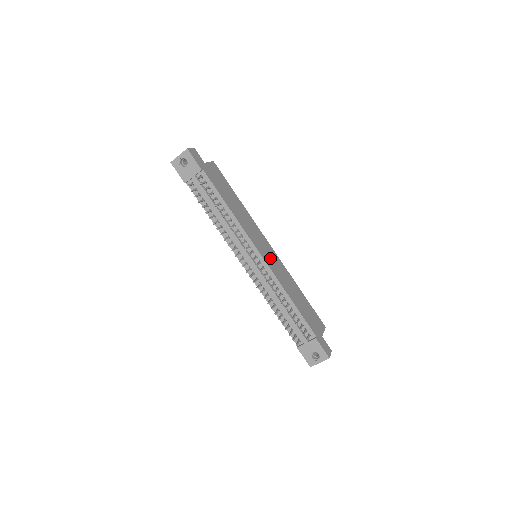
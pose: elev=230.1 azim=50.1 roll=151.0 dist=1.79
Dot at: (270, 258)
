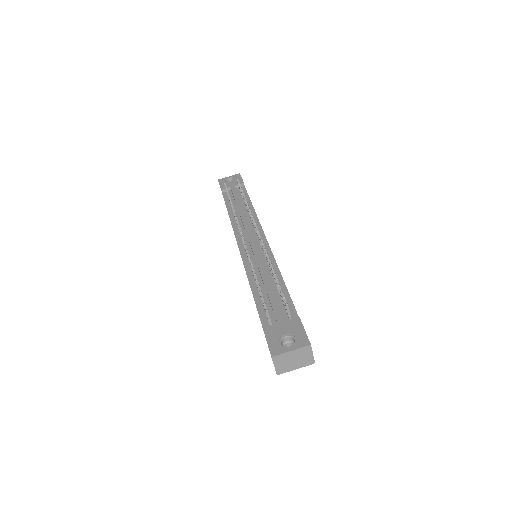
Dot at: occluded
